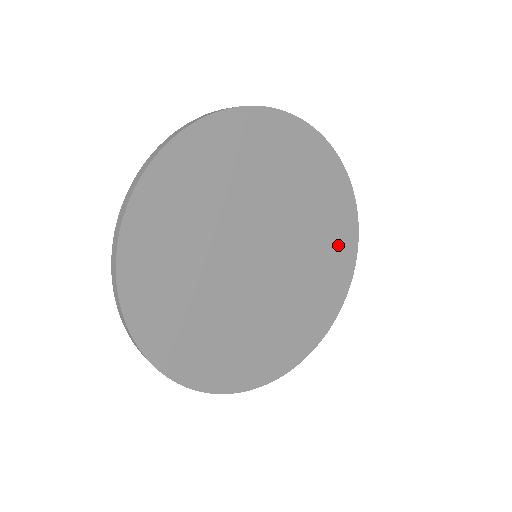
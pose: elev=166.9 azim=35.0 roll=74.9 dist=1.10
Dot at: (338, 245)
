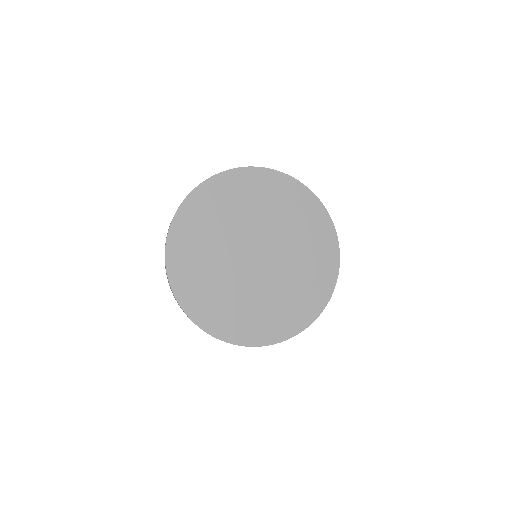
Dot at: (316, 284)
